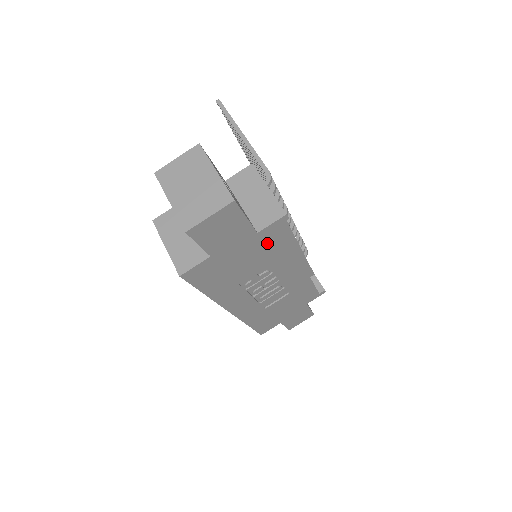
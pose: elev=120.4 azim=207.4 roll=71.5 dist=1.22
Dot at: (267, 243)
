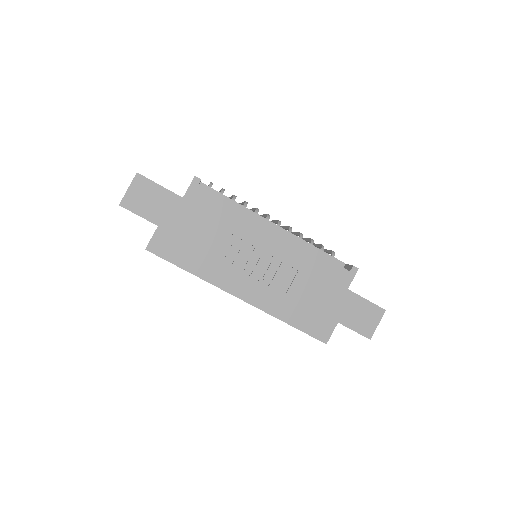
Dot at: (203, 207)
